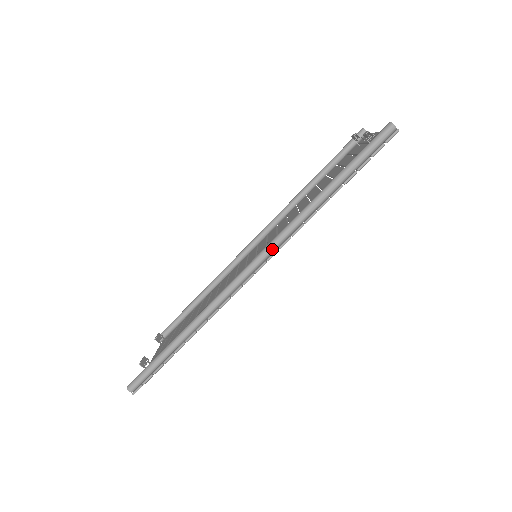
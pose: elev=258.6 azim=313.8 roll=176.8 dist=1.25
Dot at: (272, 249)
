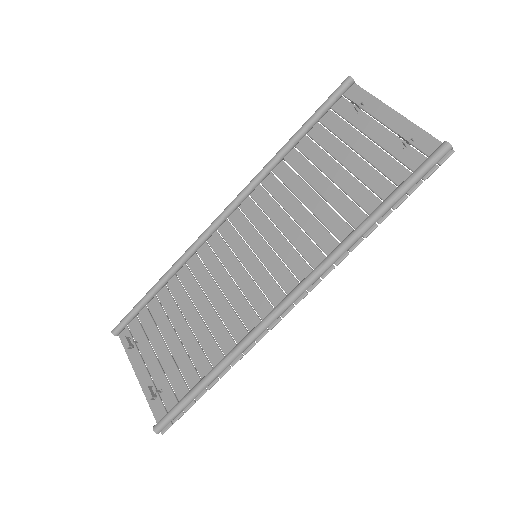
Dot at: (315, 281)
